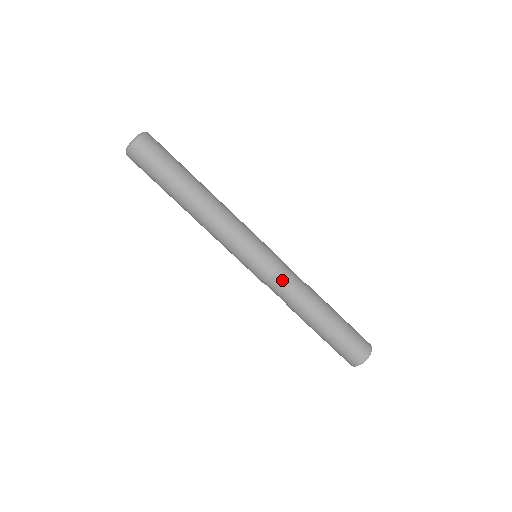
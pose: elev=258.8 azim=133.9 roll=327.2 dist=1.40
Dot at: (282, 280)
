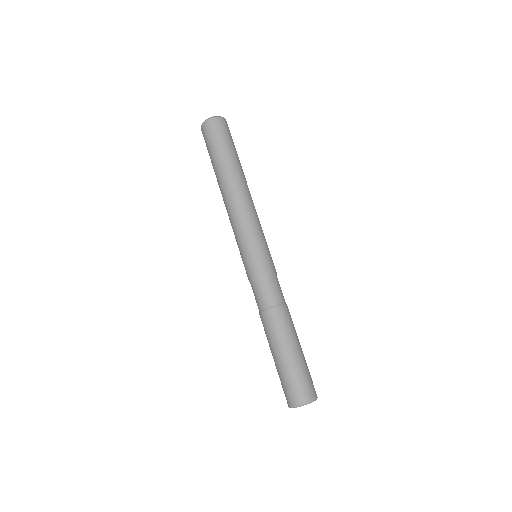
Dot at: (272, 282)
